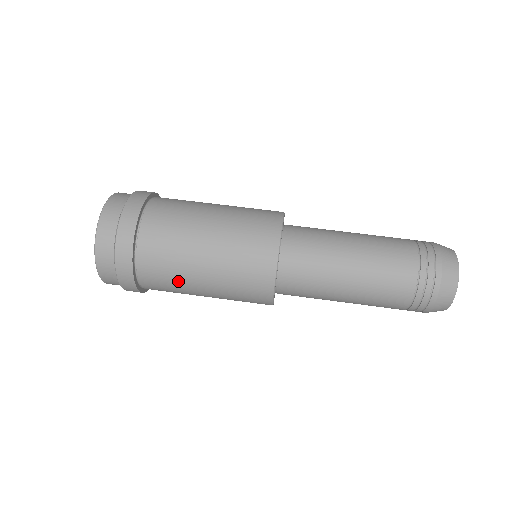
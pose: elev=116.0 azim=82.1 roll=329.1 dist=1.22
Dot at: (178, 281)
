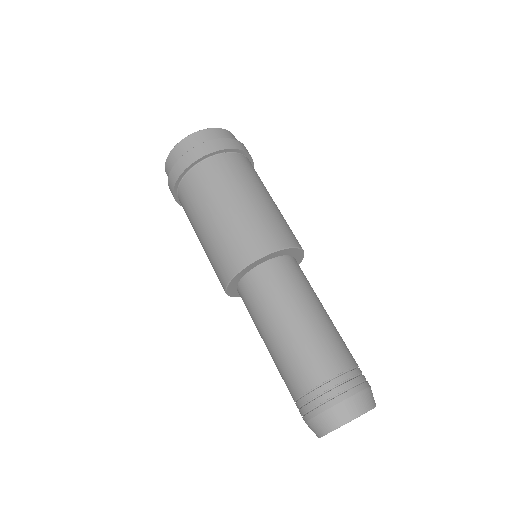
Dot at: (213, 192)
